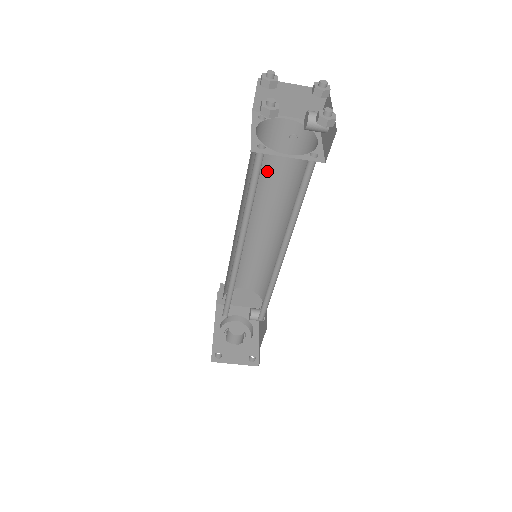
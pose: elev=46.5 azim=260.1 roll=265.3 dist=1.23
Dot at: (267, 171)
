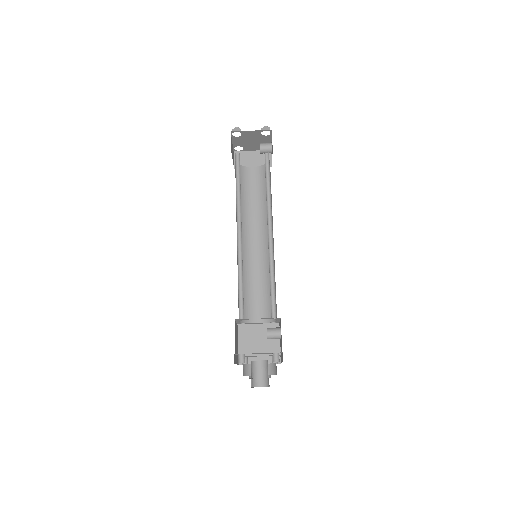
Dot at: (250, 201)
